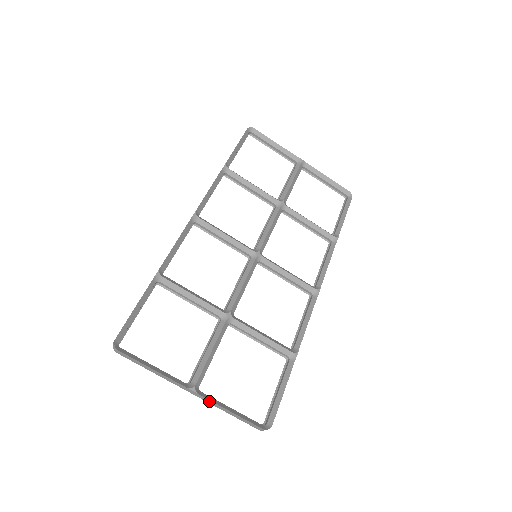
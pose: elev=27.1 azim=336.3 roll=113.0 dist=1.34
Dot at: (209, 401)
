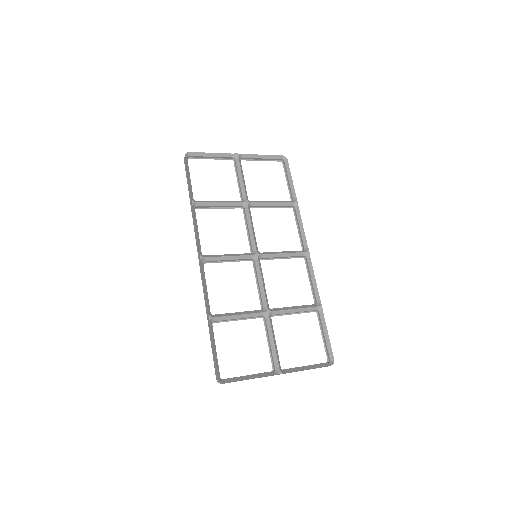
Dot at: occluded
